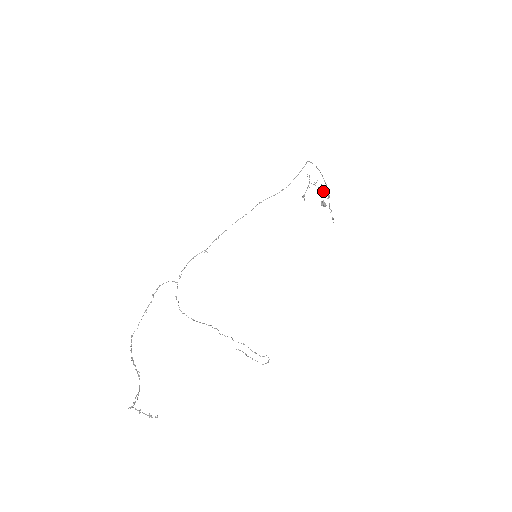
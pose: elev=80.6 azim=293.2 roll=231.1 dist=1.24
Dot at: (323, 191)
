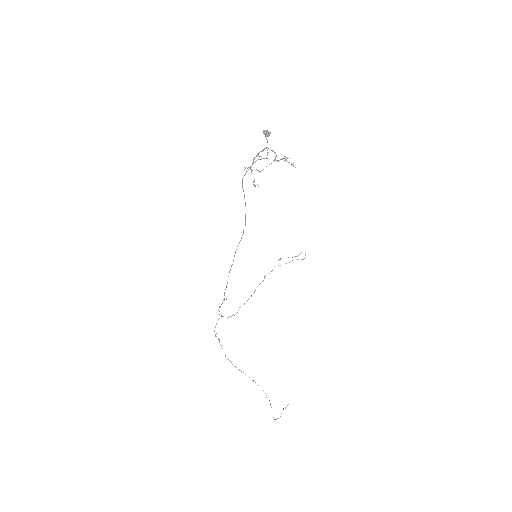
Dot at: (266, 157)
